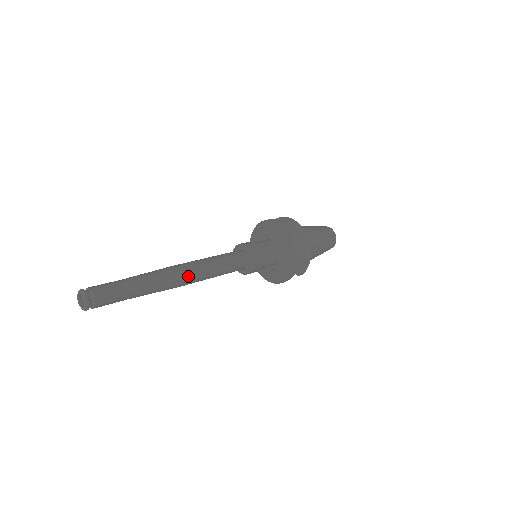
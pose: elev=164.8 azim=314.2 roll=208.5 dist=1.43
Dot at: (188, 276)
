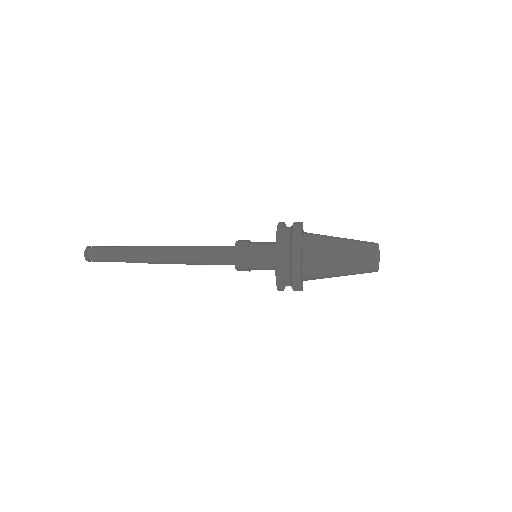
Dot at: (166, 255)
